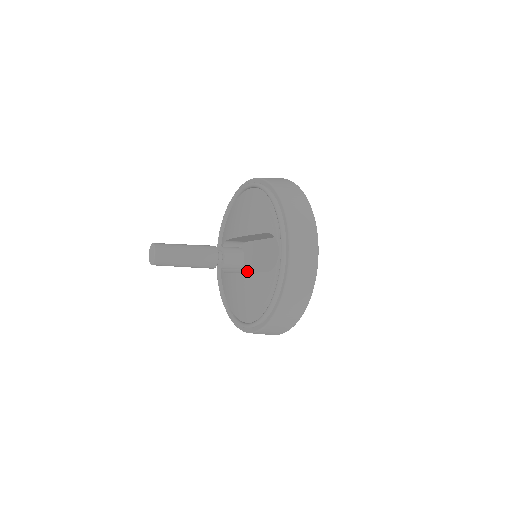
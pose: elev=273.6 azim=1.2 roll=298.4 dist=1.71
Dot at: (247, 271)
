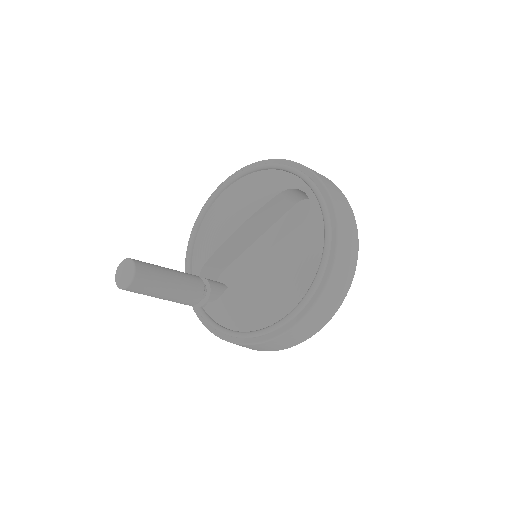
Dot at: occluded
